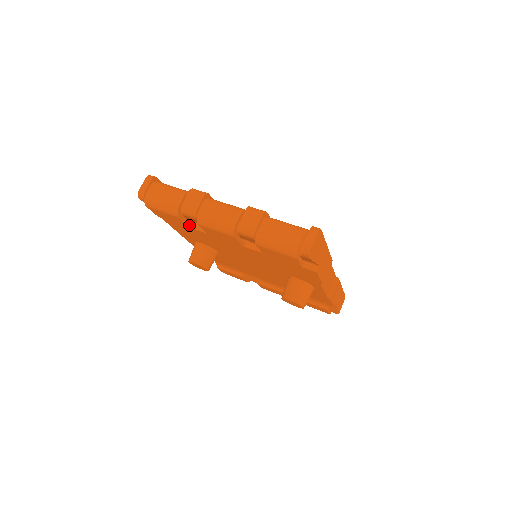
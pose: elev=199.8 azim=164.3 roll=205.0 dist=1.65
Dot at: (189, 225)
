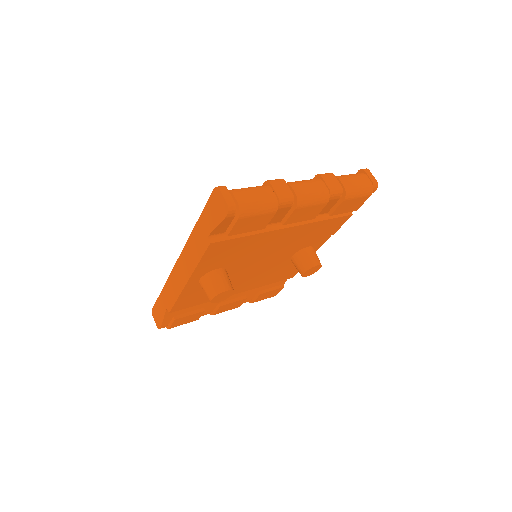
Dot at: (265, 225)
